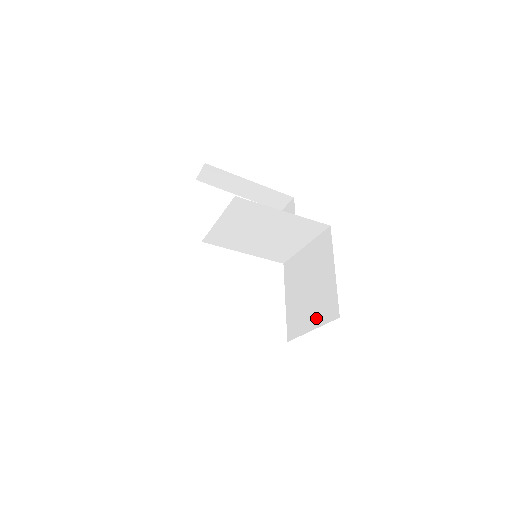
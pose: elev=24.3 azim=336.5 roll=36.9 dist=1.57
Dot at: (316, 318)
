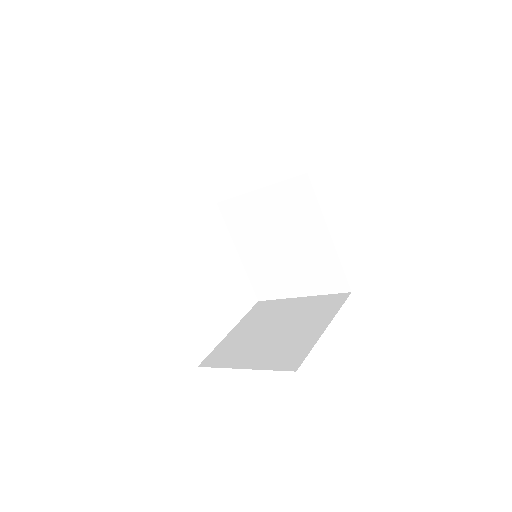
Dot at: (260, 360)
